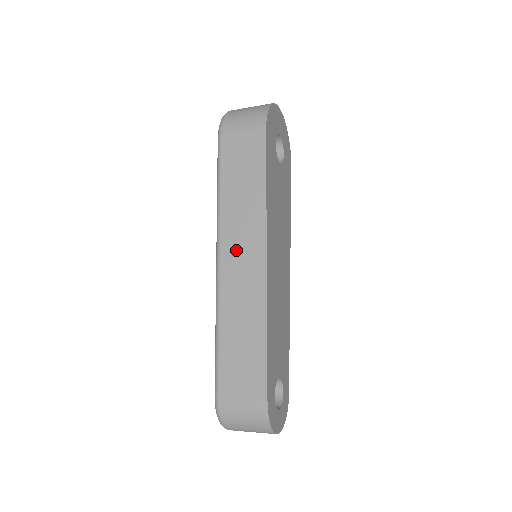
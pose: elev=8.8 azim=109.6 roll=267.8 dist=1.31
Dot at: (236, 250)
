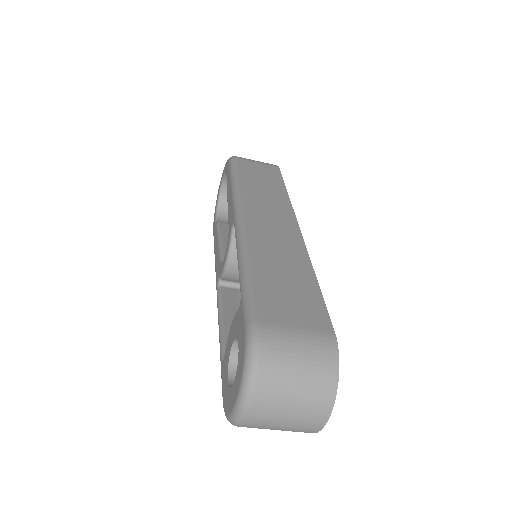
Dot at: (263, 214)
